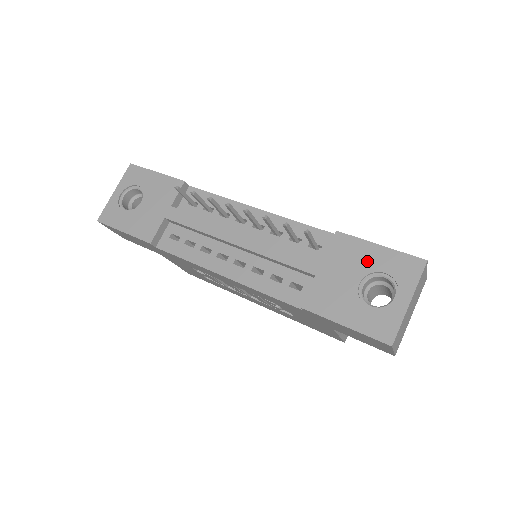
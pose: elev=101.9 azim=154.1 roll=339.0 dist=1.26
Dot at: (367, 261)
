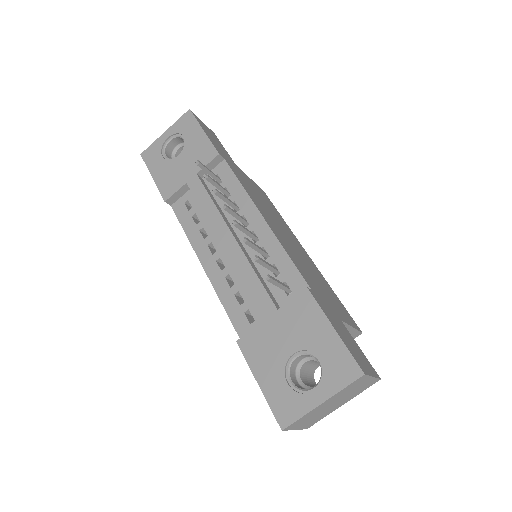
Dot at: (313, 337)
